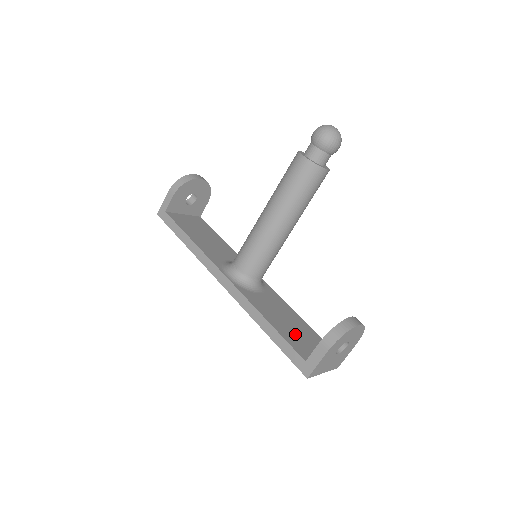
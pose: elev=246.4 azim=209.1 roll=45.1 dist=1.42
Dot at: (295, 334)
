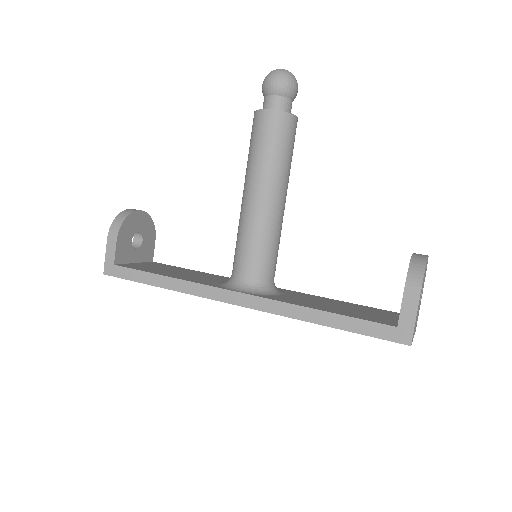
Dot at: (356, 312)
